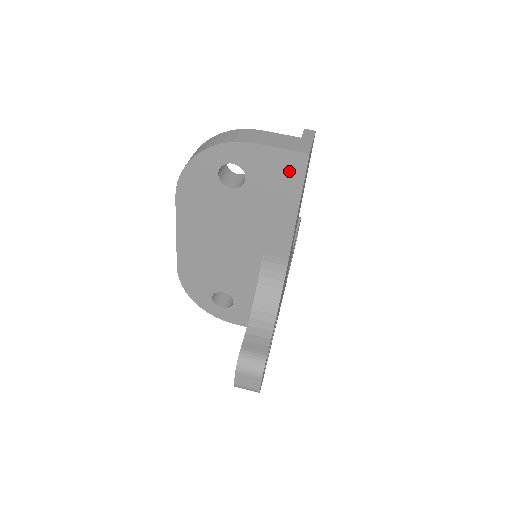
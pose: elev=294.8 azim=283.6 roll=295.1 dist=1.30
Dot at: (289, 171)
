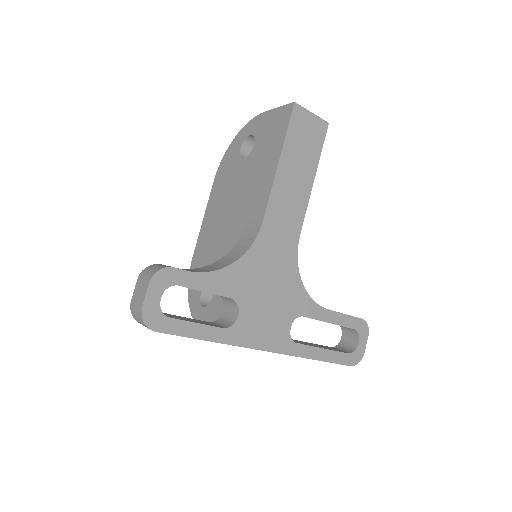
Dot at: (280, 124)
